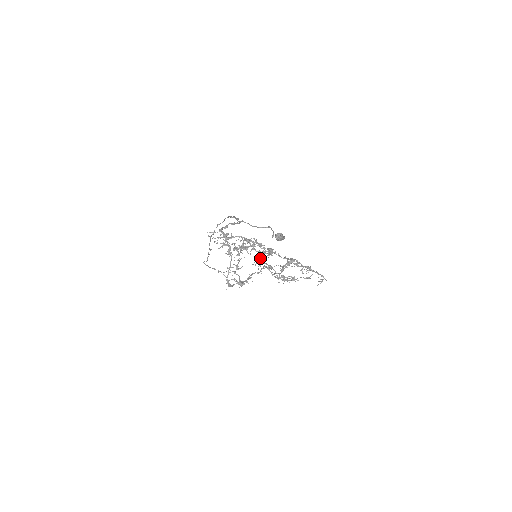
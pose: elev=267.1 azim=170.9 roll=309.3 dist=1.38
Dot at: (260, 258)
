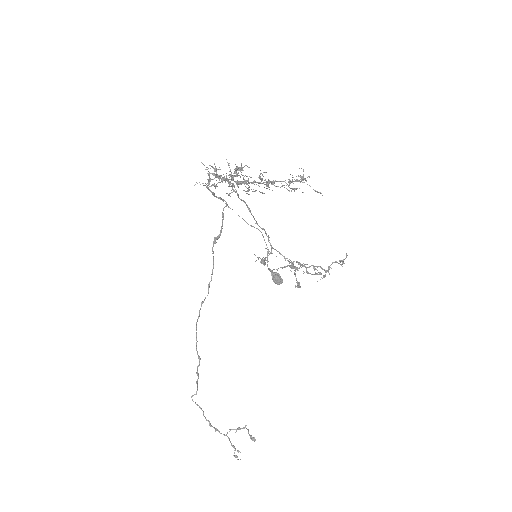
Dot at: (262, 262)
